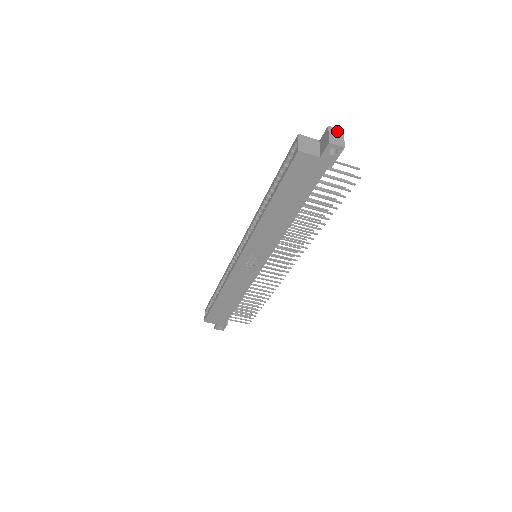
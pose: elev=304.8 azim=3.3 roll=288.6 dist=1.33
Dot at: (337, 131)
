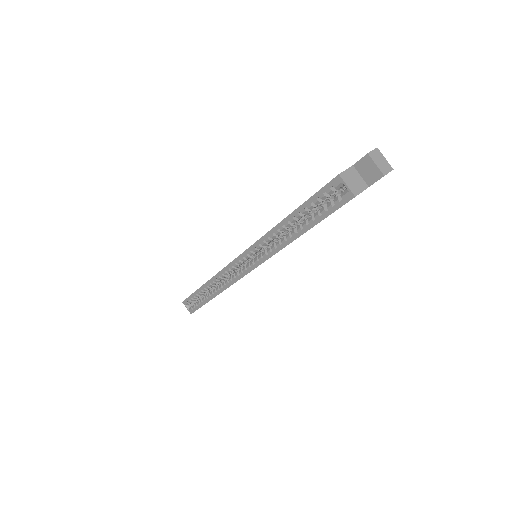
Dot at: (376, 154)
